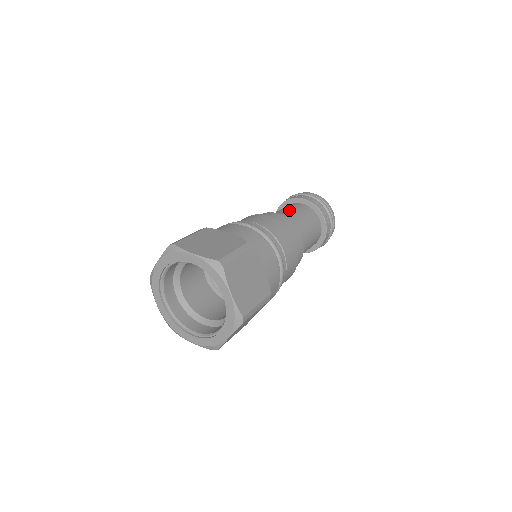
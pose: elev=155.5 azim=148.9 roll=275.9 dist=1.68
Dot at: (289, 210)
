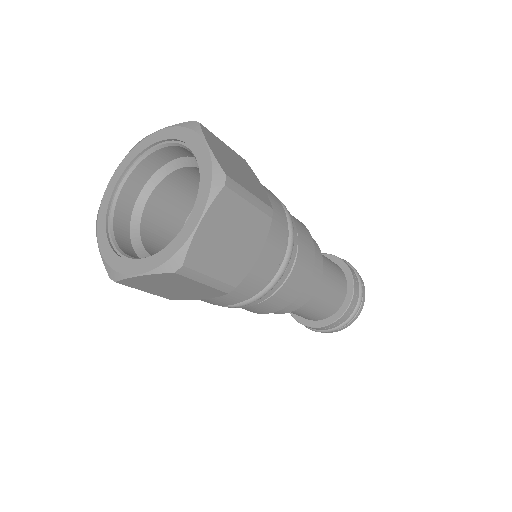
Dot at: occluded
